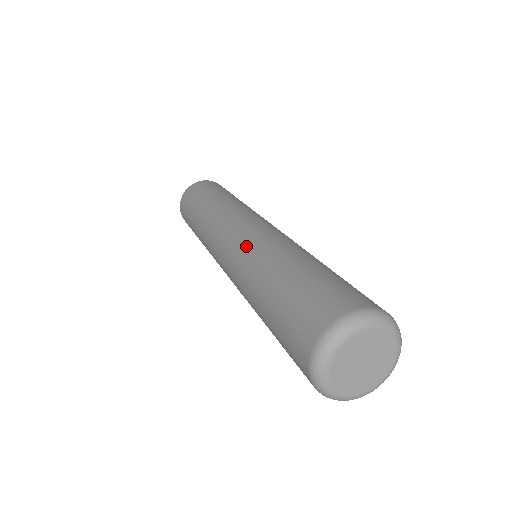
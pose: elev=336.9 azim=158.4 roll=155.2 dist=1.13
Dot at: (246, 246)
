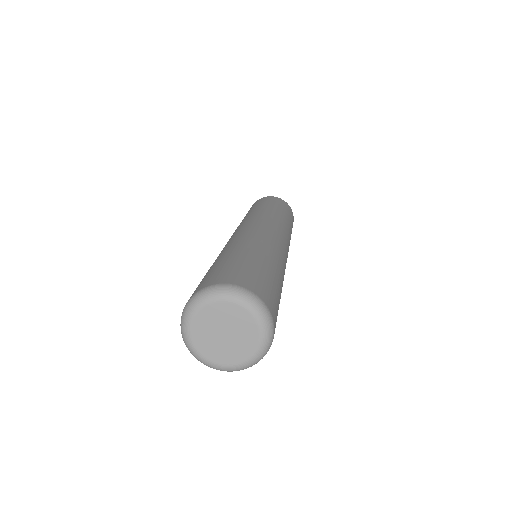
Dot at: (260, 234)
